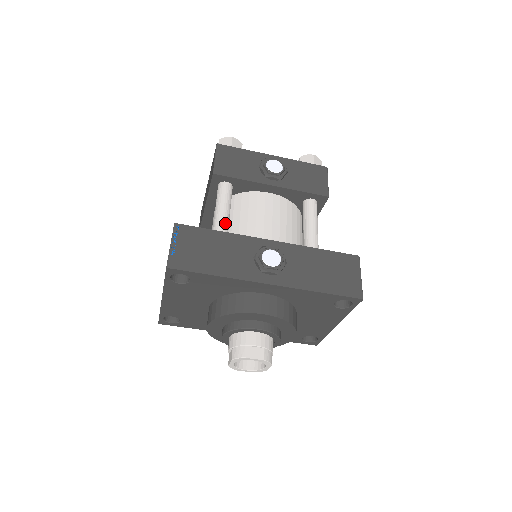
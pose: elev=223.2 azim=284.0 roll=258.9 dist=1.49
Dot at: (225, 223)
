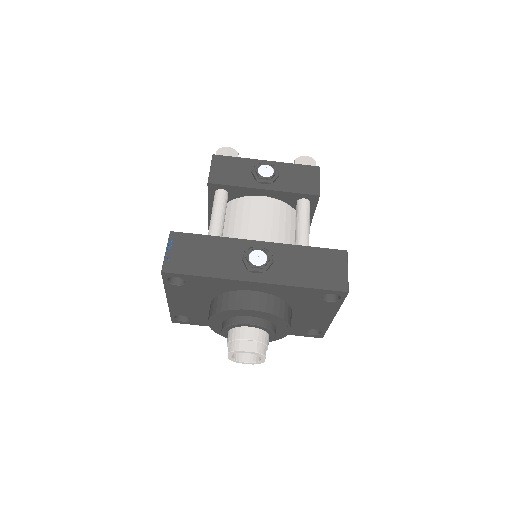
Dot at: (218, 228)
